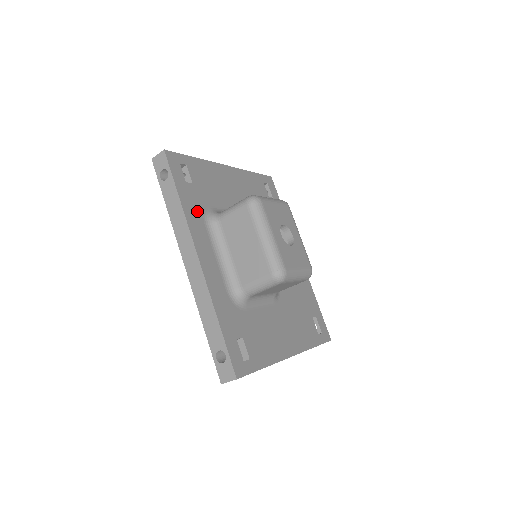
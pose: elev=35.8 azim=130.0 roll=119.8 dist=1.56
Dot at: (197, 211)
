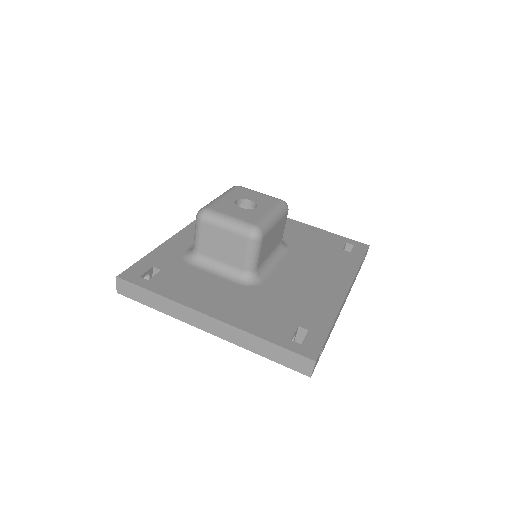
Dot at: occluded
